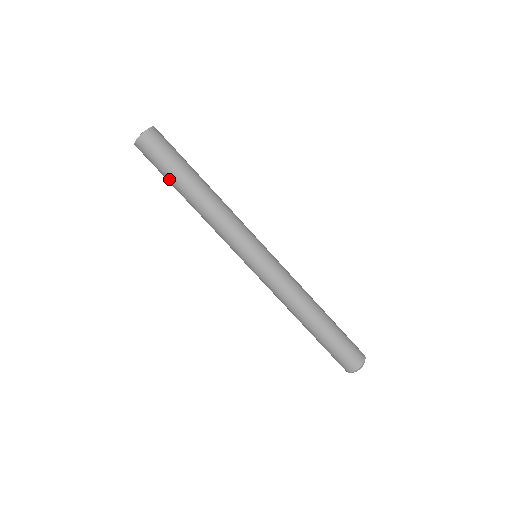
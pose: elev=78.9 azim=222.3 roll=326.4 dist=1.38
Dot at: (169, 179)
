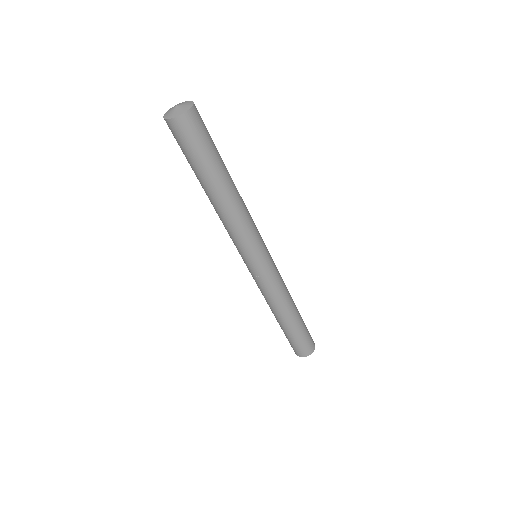
Dot at: occluded
